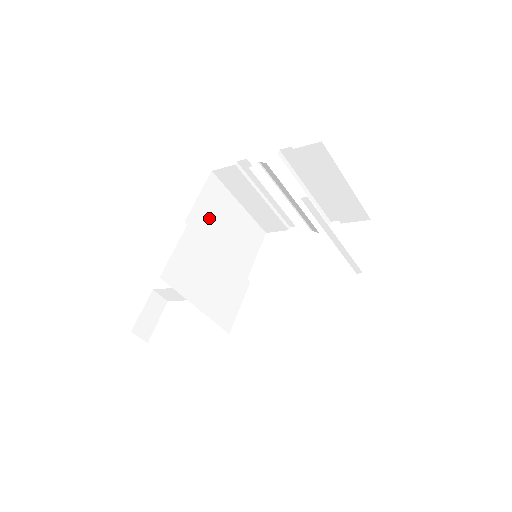
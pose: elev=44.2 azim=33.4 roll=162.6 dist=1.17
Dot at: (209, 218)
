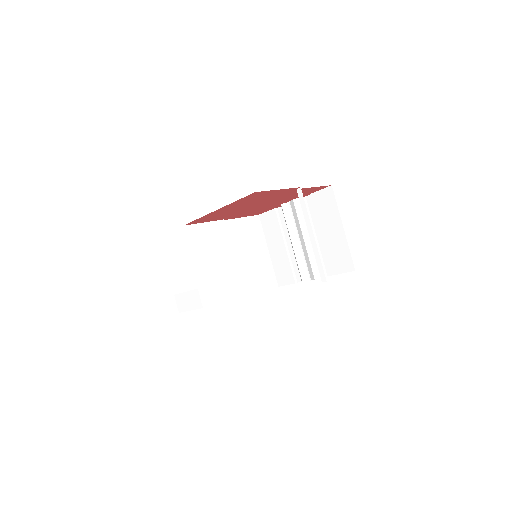
Dot at: (240, 235)
